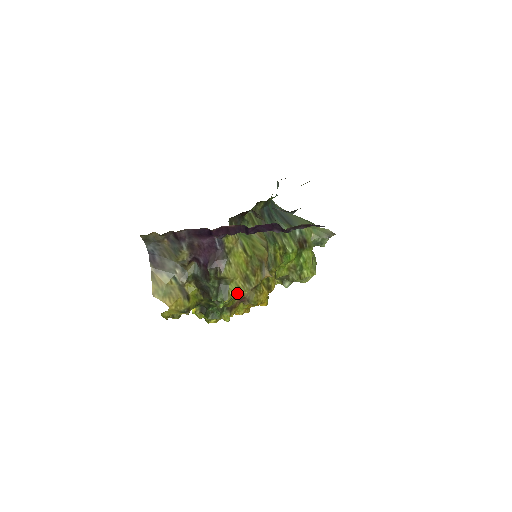
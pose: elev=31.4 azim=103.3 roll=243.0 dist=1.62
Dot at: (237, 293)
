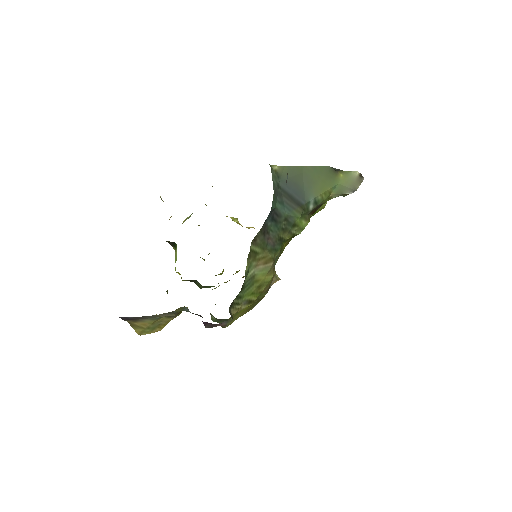
Dot at: occluded
